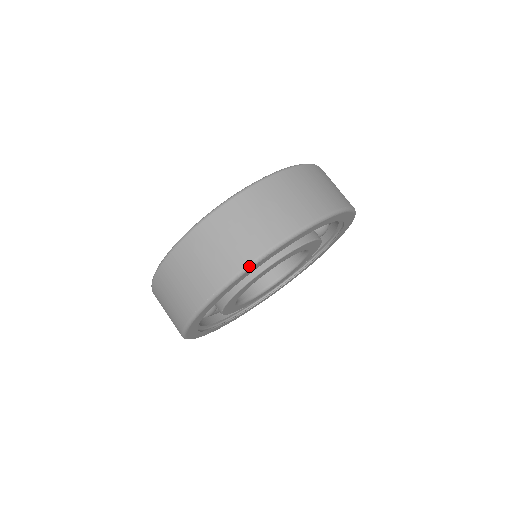
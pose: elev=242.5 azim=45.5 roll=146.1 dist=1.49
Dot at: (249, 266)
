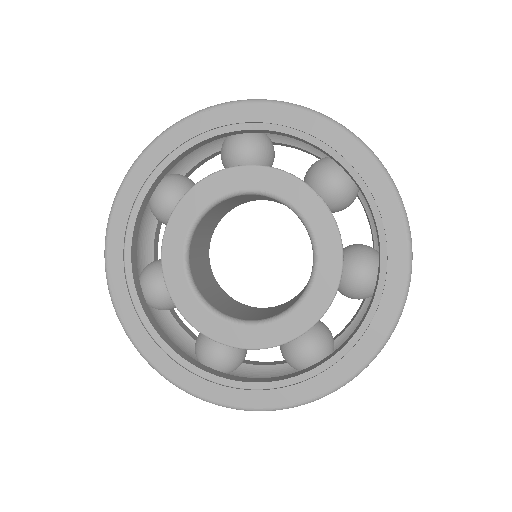
Dot at: occluded
